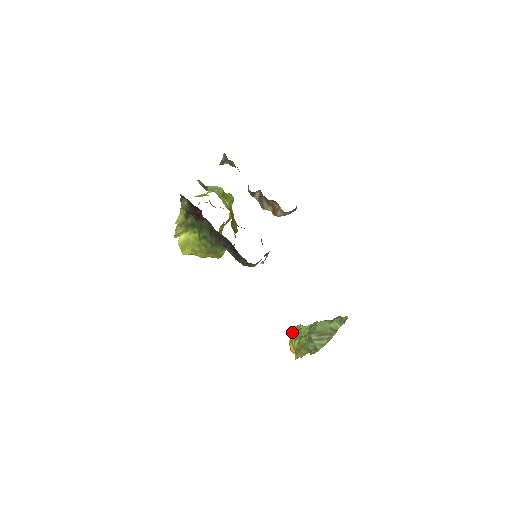
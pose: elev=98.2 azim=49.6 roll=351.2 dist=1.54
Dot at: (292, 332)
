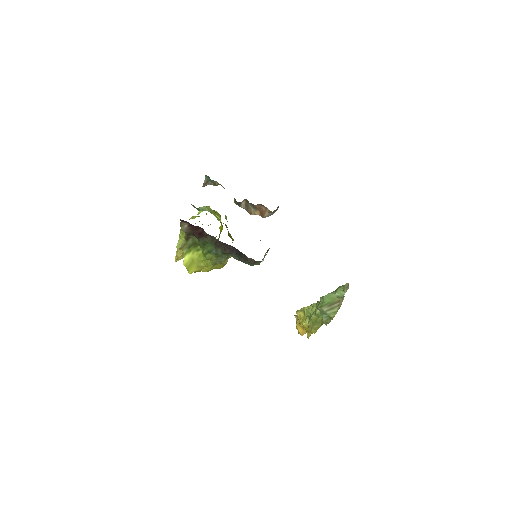
Dot at: (298, 316)
